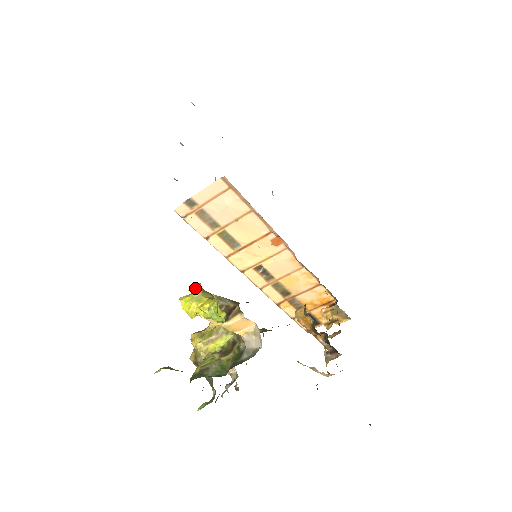
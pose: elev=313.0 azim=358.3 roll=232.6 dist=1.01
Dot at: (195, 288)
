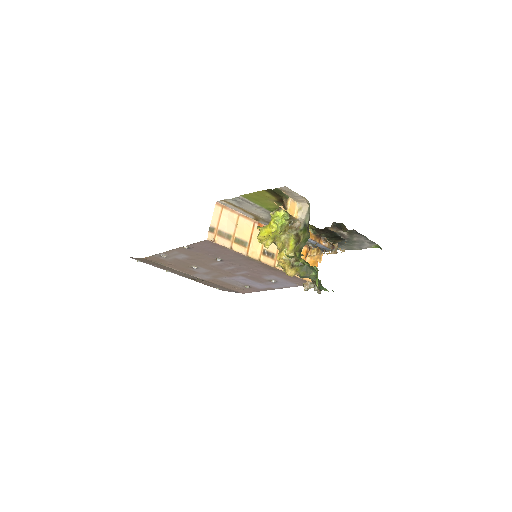
Dot at: (258, 227)
